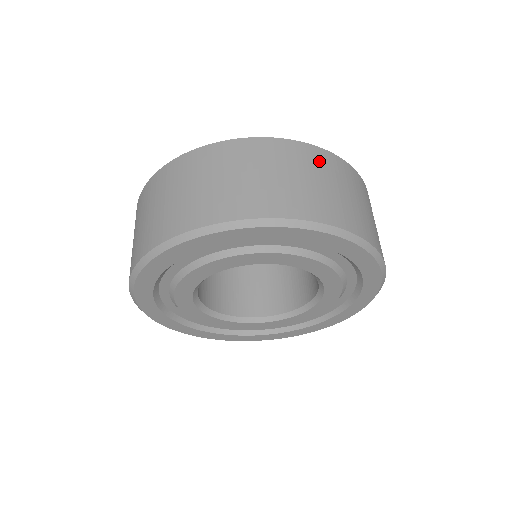
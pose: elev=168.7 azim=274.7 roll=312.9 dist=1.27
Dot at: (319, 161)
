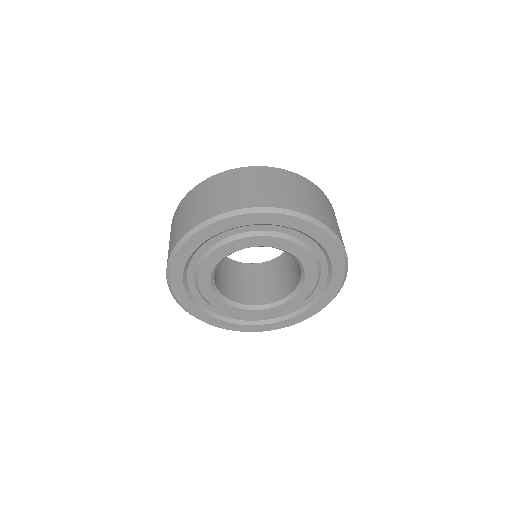
Dot at: (317, 192)
